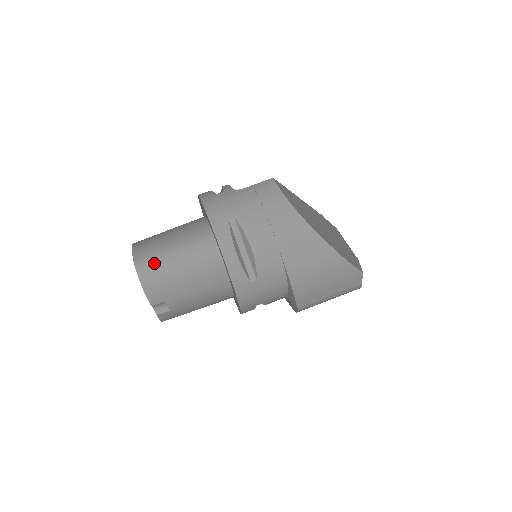
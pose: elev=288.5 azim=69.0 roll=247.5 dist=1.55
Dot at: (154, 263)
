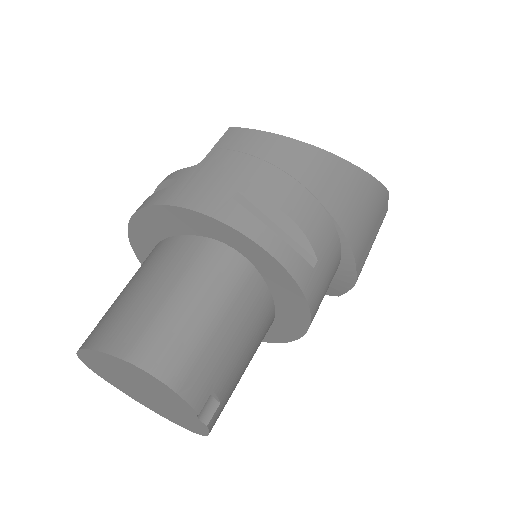
Dot at: (164, 337)
